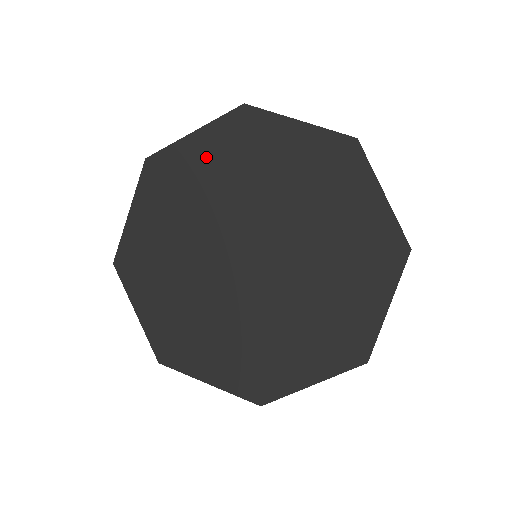
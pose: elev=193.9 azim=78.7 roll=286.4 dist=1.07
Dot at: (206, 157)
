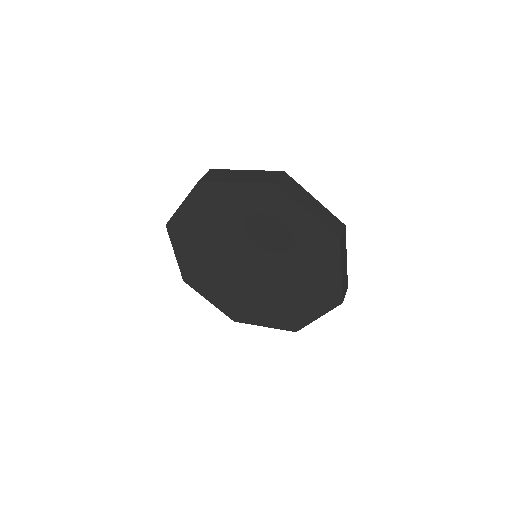
Dot at: (196, 216)
